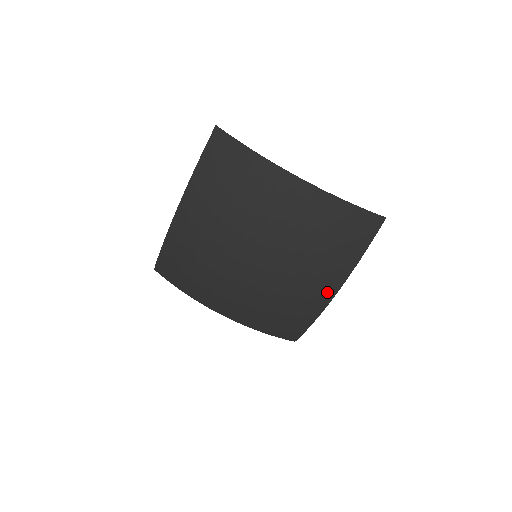
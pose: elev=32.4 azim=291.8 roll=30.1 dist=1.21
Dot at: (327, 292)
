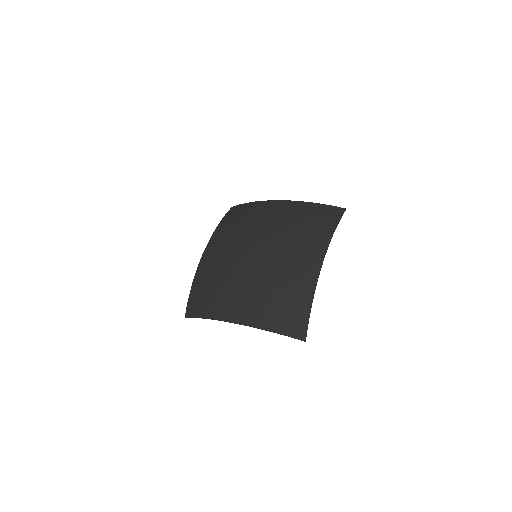
Dot at: (314, 261)
